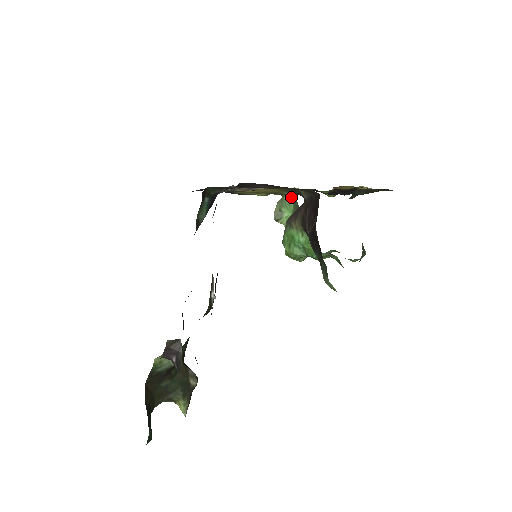
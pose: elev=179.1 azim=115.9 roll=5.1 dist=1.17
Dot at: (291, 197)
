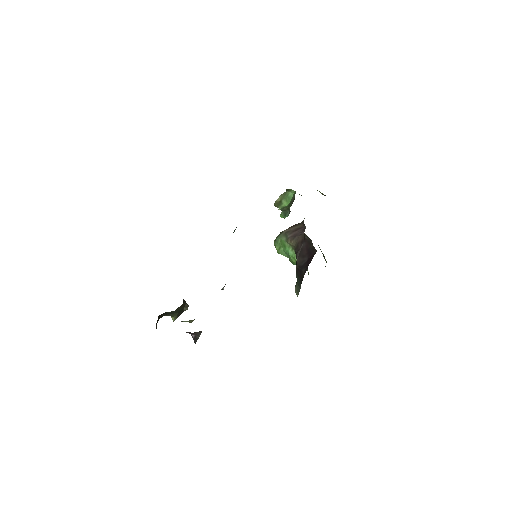
Dot at: (293, 192)
